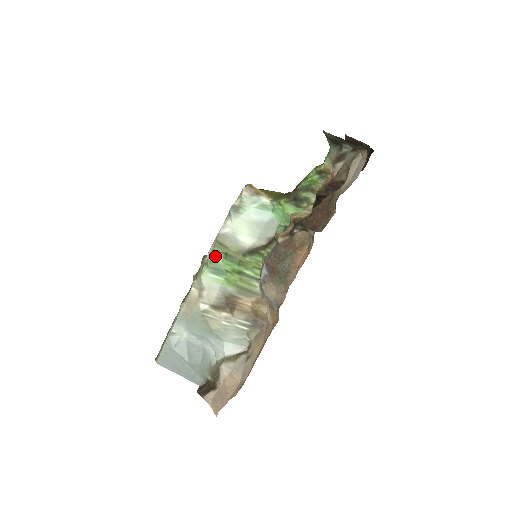
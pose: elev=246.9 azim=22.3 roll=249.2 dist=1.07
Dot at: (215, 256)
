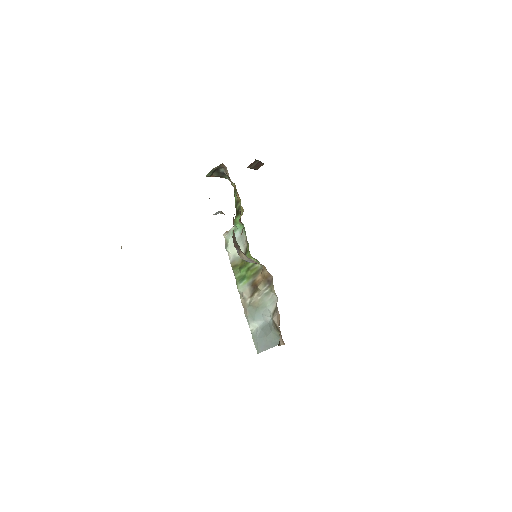
Dot at: (237, 274)
